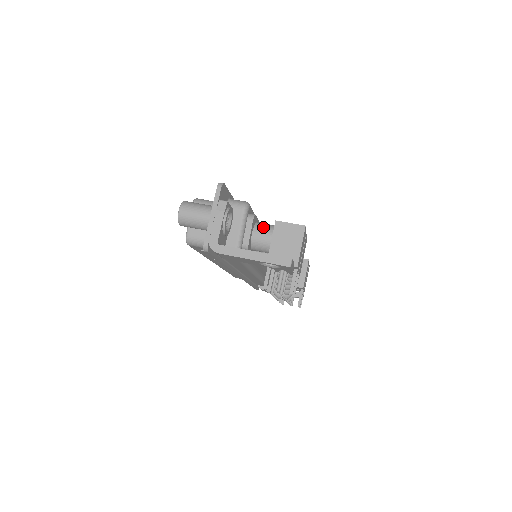
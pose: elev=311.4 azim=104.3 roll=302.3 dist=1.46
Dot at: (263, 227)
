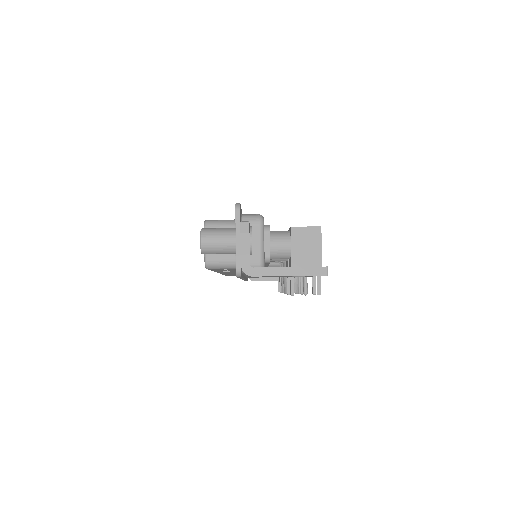
Dot at: (279, 236)
